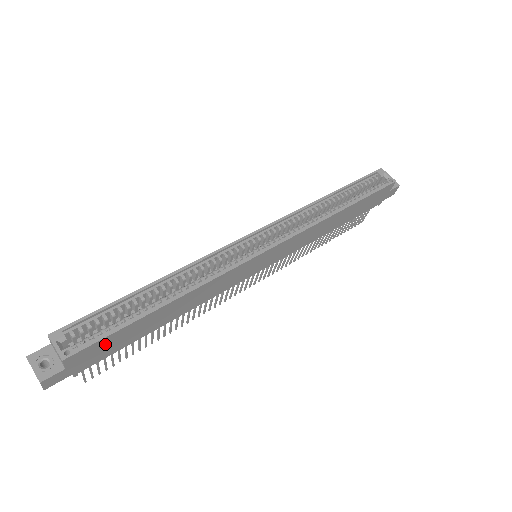
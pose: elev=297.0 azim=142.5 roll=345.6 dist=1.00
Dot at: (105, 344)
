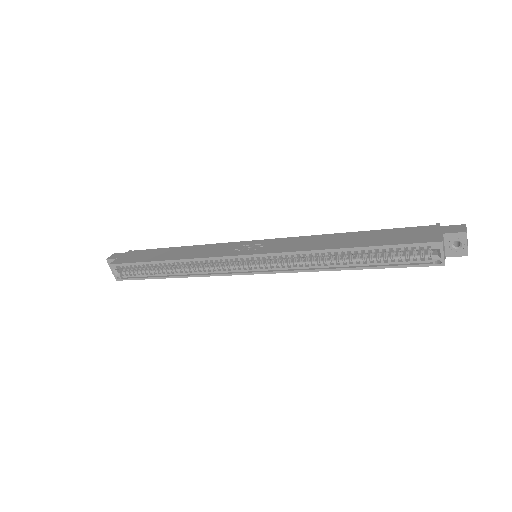
Dot at: occluded
